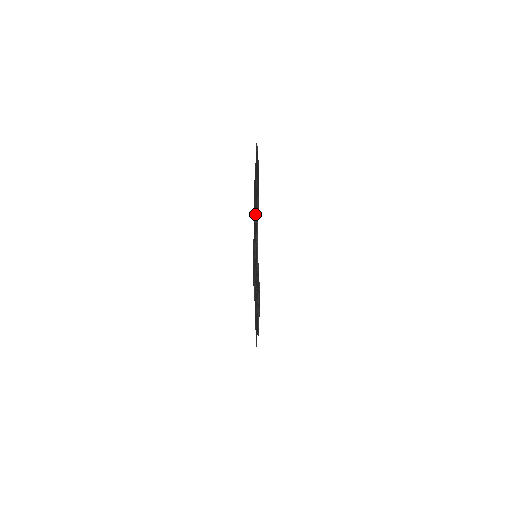
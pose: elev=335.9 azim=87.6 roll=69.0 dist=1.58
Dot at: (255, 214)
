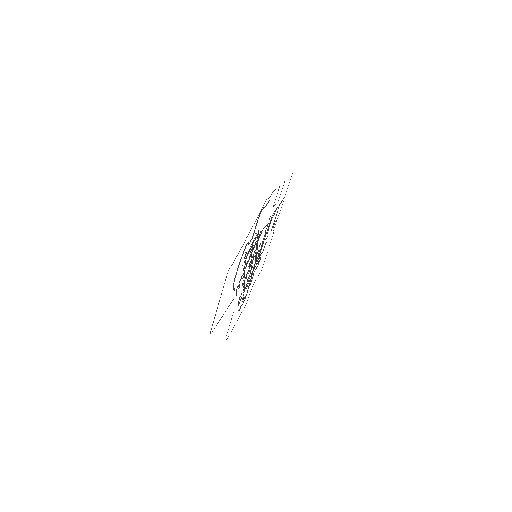
Dot at: (250, 251)
